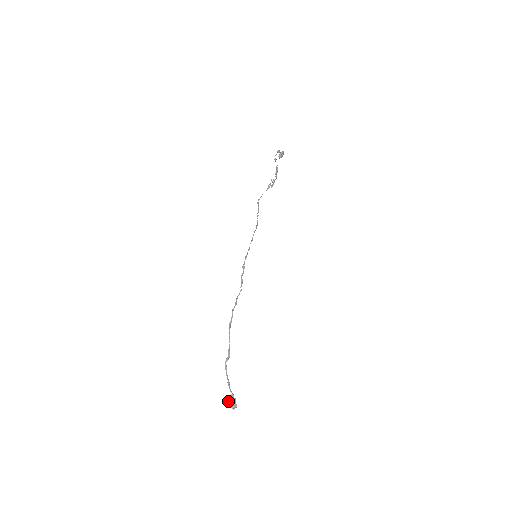
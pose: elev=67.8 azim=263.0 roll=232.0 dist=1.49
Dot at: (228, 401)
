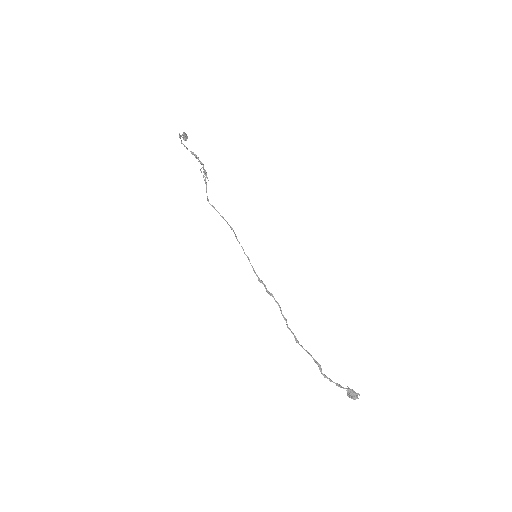
Dot at: occluded
